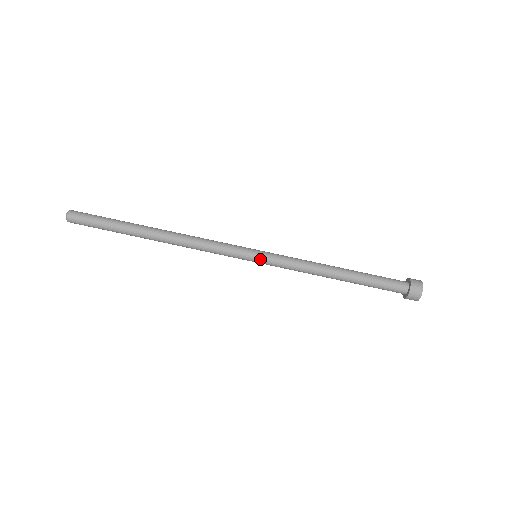
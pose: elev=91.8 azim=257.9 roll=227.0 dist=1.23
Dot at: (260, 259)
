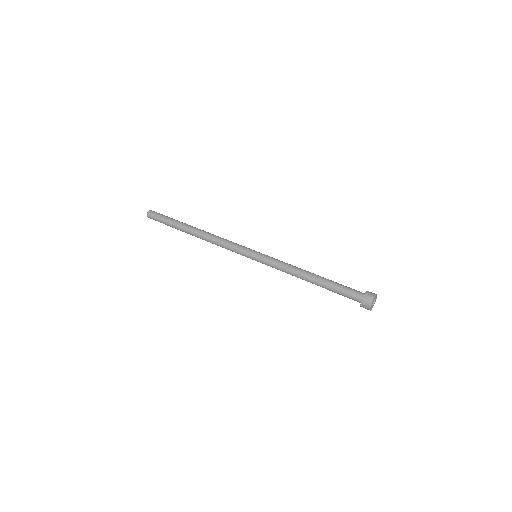
Dot at: (257, 257)
